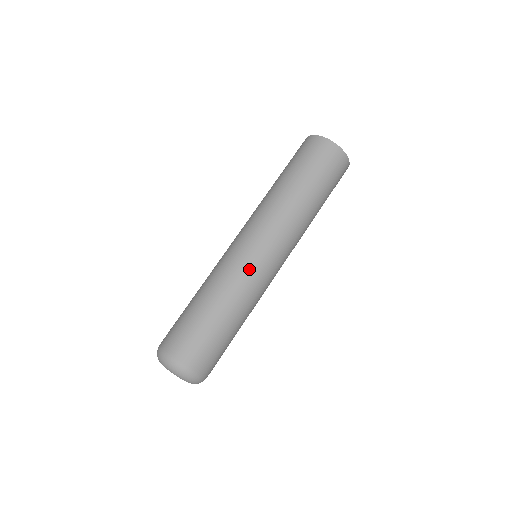
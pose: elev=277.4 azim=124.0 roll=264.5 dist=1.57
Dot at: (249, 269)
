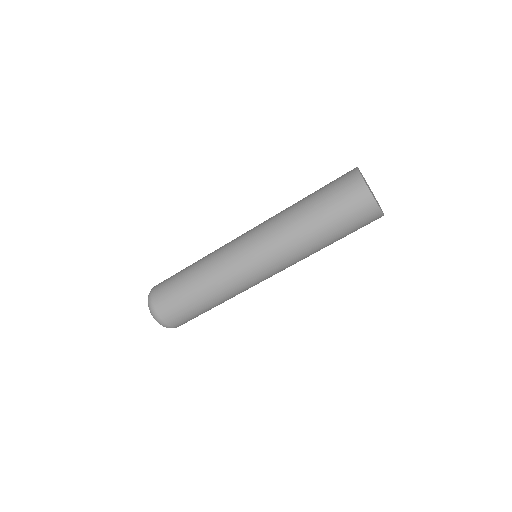
Dot at: (229, 261)
